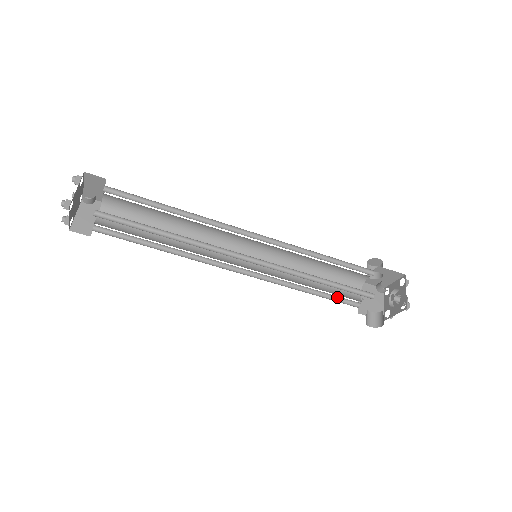
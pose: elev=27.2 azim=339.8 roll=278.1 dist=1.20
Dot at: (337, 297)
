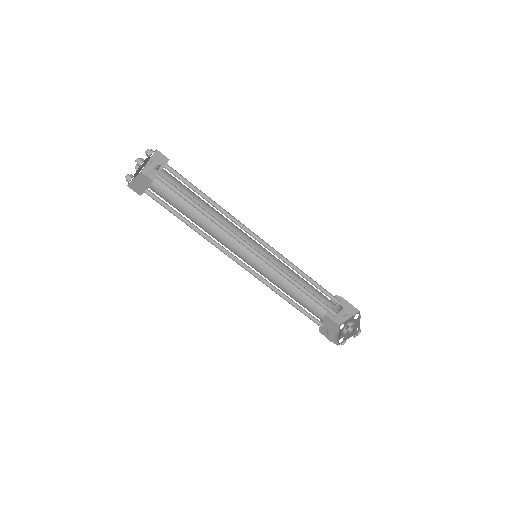
Dot at: (306, 313)
